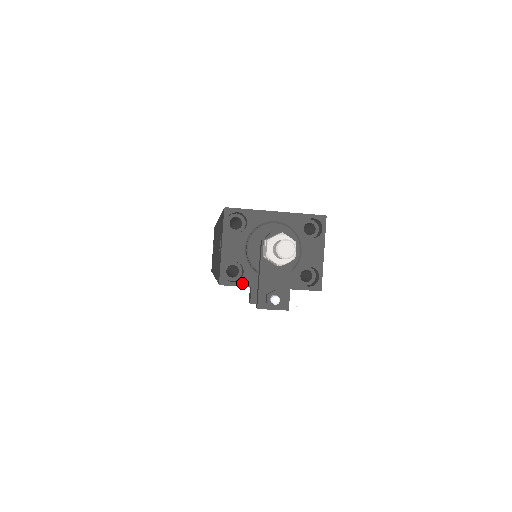
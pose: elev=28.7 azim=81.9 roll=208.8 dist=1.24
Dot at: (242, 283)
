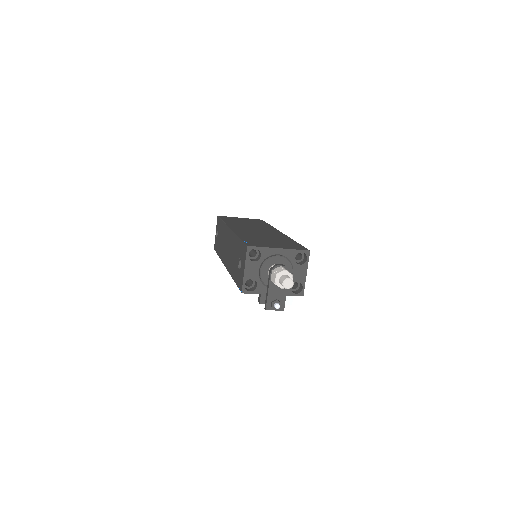
Dot at: (256, 292)
